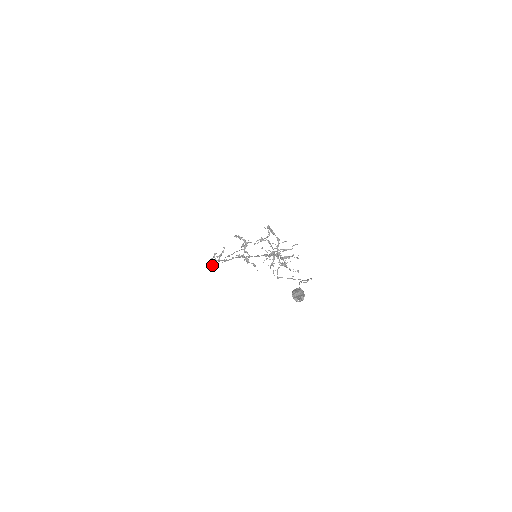
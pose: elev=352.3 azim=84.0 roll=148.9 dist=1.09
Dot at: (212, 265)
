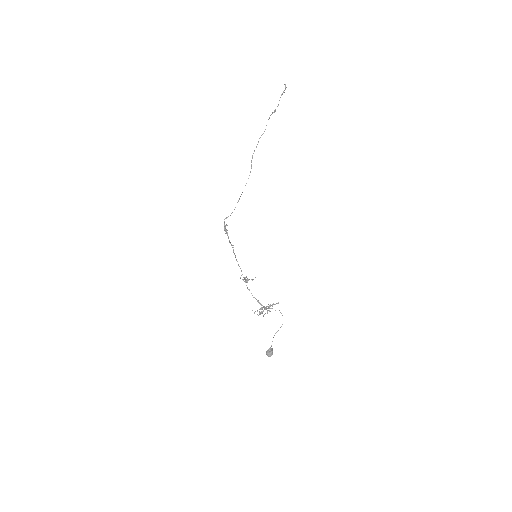
Dot at: (225, 229)
